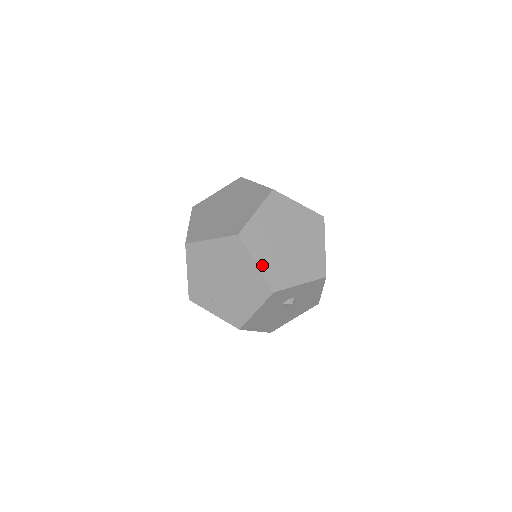
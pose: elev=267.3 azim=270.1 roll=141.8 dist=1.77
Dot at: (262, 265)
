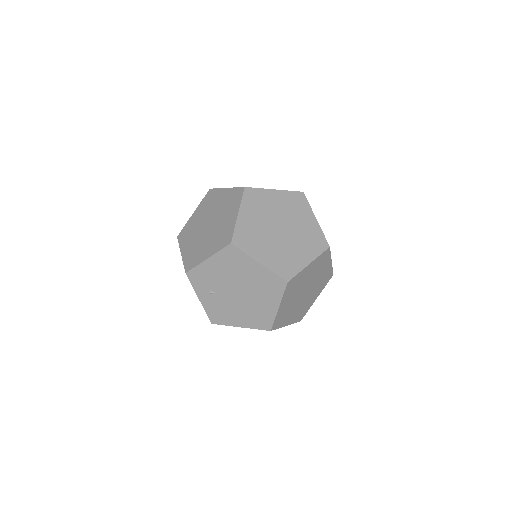
Dot at: (281, 309)
